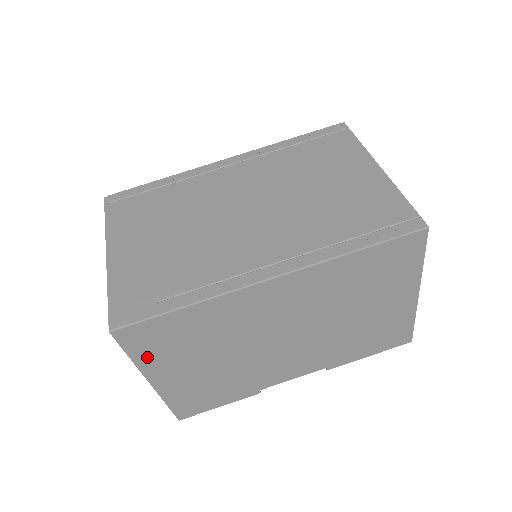
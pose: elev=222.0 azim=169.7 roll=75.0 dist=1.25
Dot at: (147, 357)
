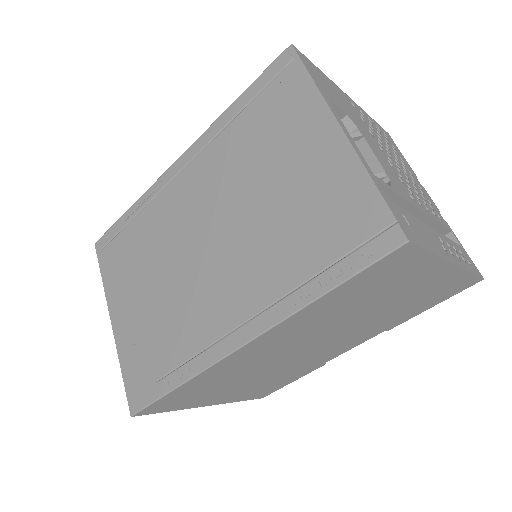
Dot at: (184, 405)
